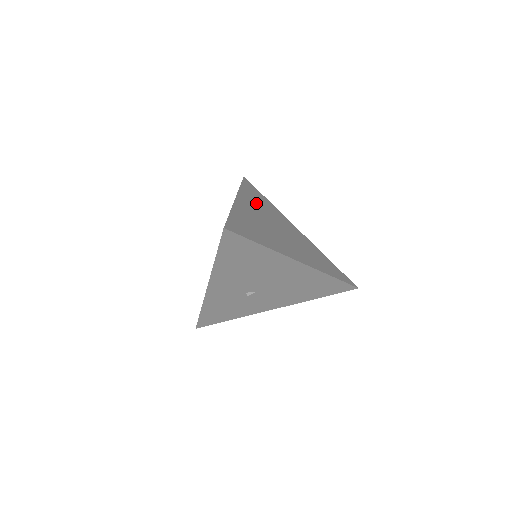
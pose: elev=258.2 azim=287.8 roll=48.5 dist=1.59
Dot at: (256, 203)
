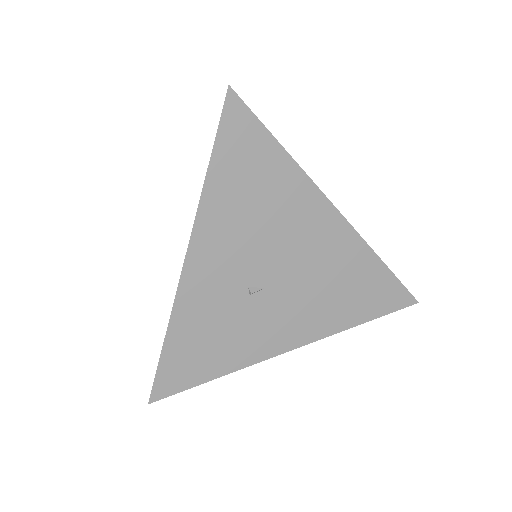
Dot at: occluded
